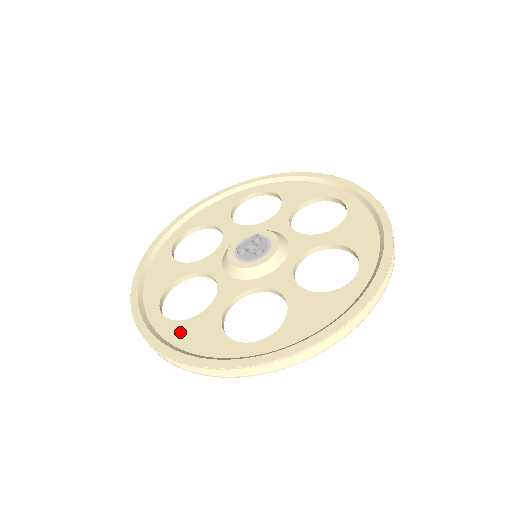
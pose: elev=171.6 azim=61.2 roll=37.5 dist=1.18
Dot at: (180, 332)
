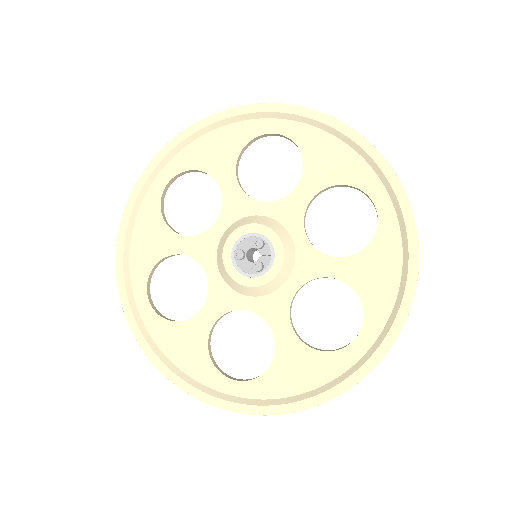
Dot at: (167, 336)
